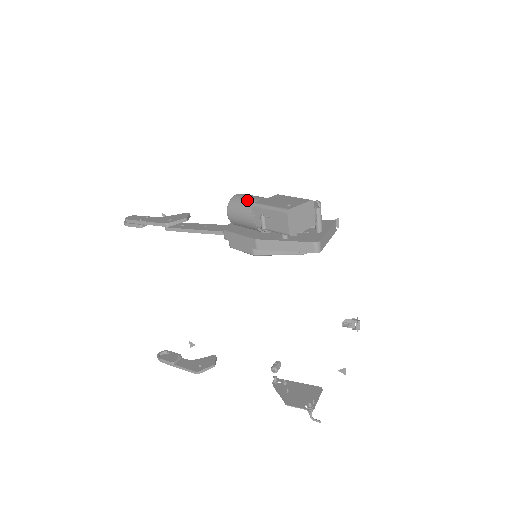
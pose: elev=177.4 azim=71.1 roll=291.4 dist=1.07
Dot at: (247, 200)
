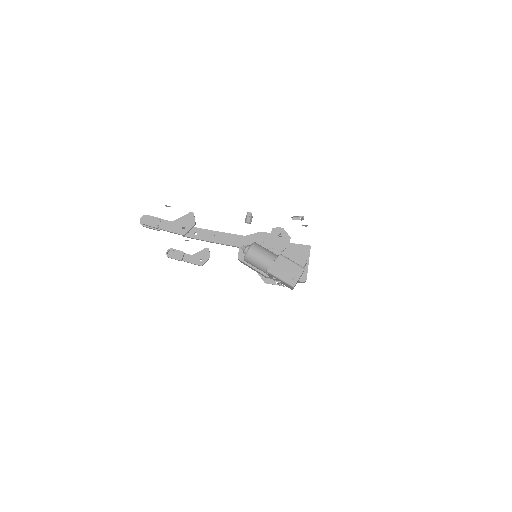
Dot at: (260, 261)
